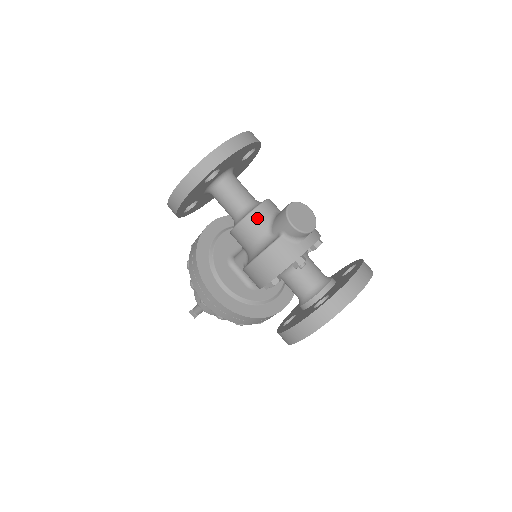
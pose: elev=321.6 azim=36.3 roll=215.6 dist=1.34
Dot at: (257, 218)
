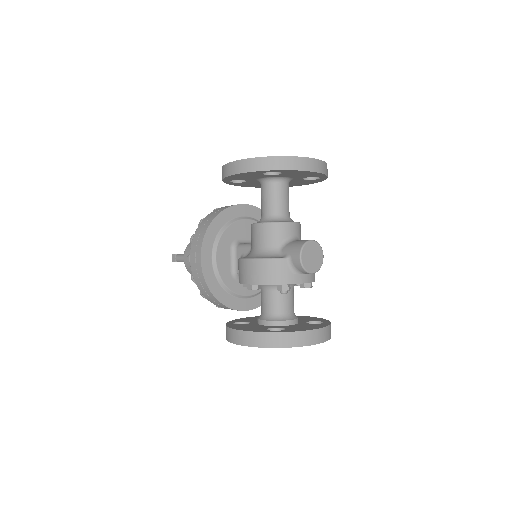
Dot at: (280, 230)
